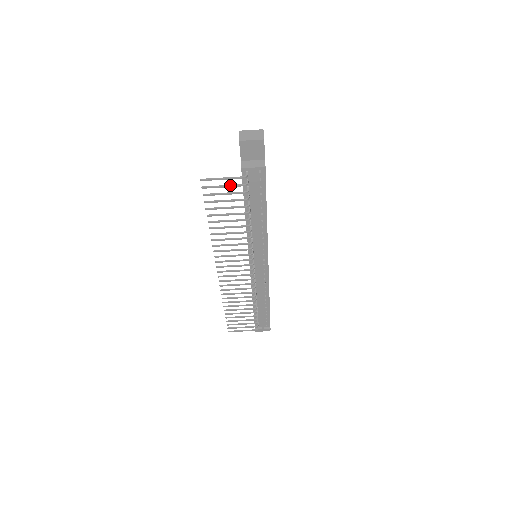
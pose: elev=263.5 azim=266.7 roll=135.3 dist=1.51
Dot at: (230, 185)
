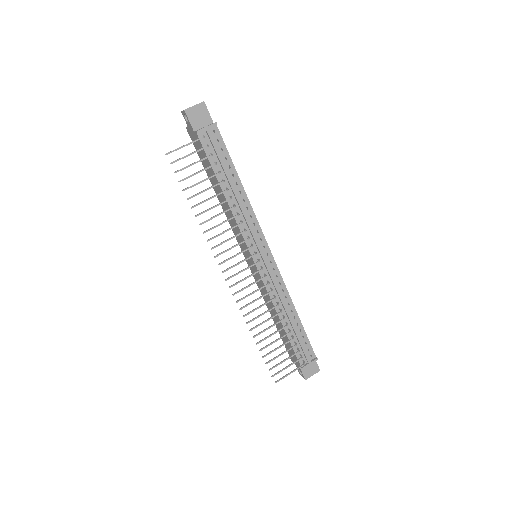
Dot at: (194, 151)
